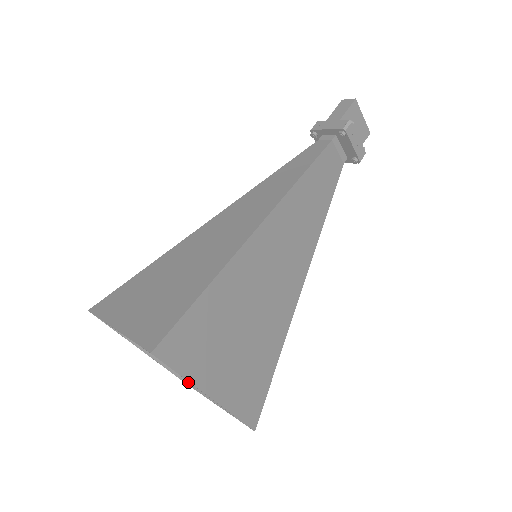
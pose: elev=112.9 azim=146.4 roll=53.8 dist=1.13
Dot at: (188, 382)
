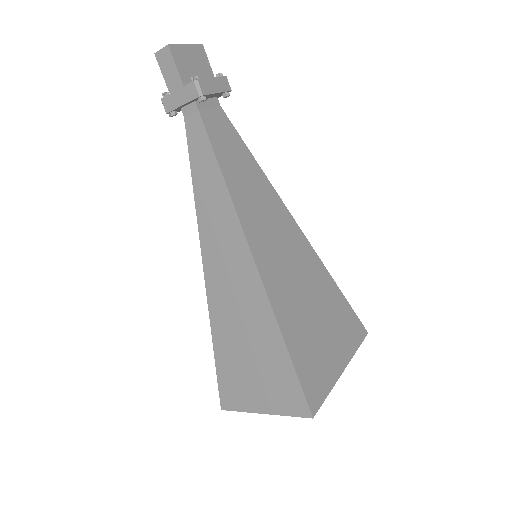
Dot at: occluded
